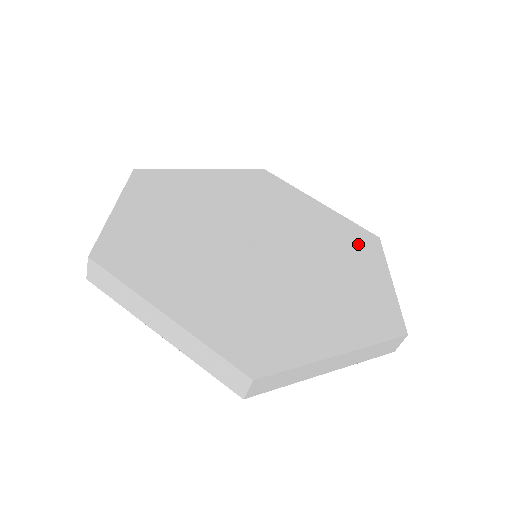
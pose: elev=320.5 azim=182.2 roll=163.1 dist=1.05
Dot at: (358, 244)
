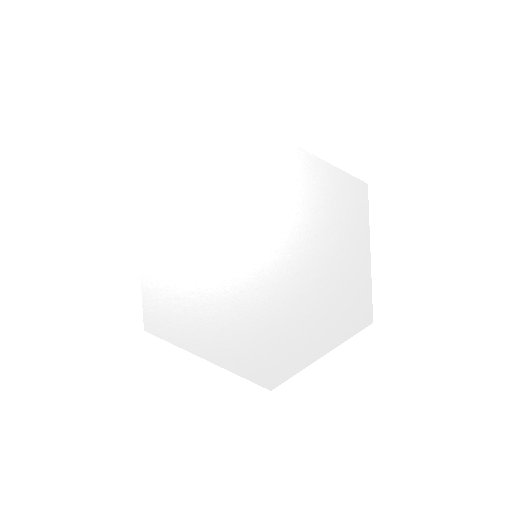
Dot at: (342, 313)
